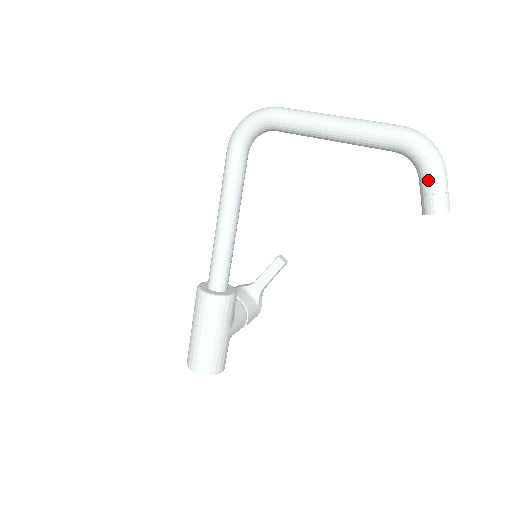
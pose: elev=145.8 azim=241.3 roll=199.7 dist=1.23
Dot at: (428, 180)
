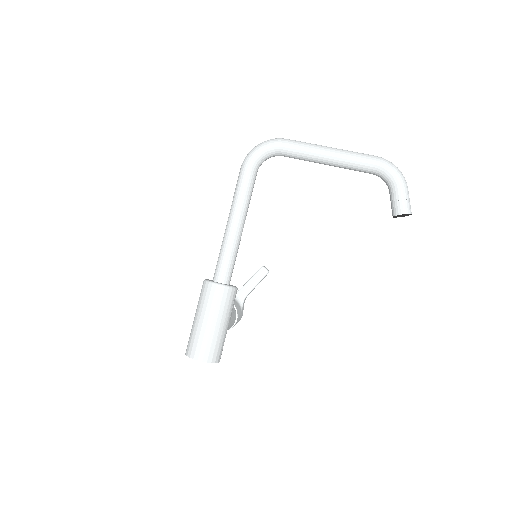
Dot at: (398, 191)
